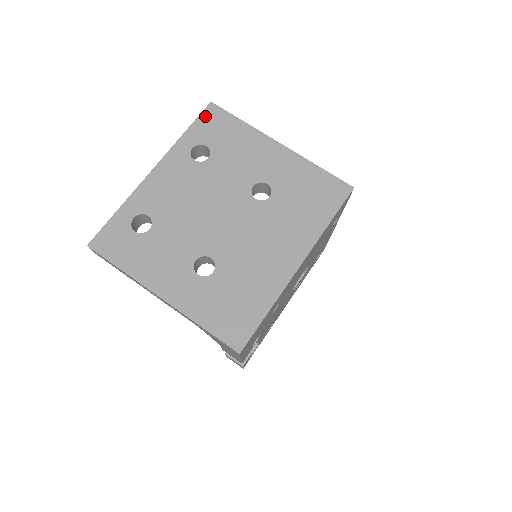
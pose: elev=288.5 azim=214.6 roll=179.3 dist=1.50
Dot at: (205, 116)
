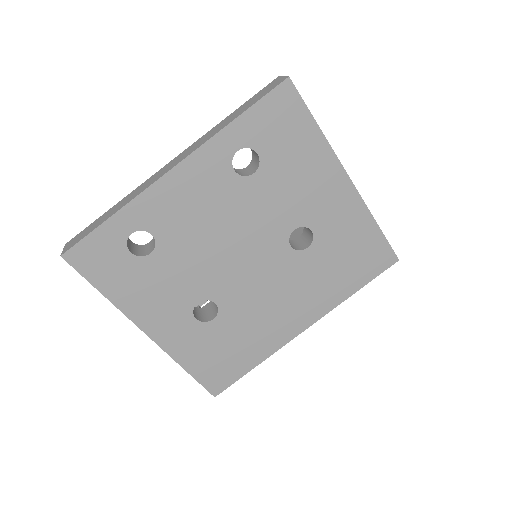
Dot at: (272, 101)
